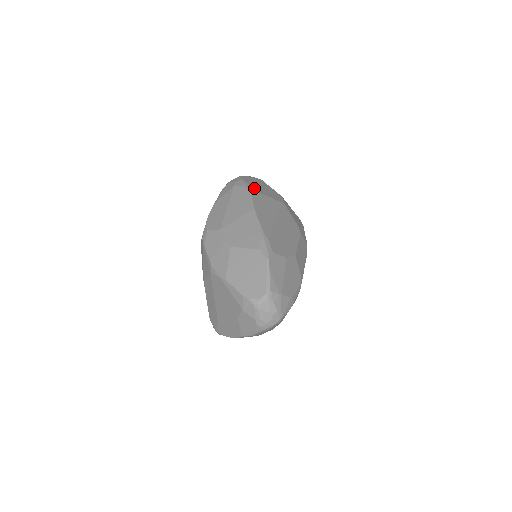
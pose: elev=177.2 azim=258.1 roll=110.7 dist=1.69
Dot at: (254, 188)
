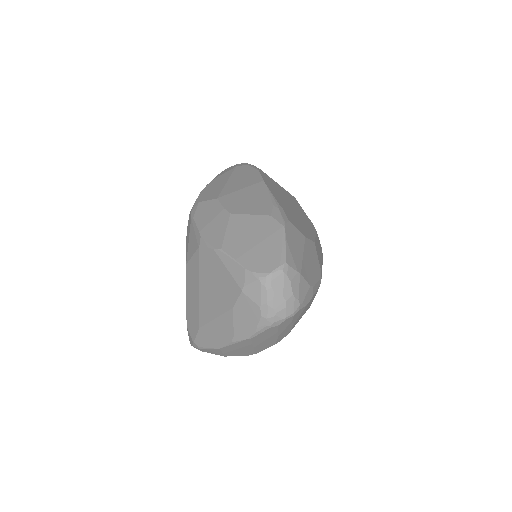
Dot at: occluded
